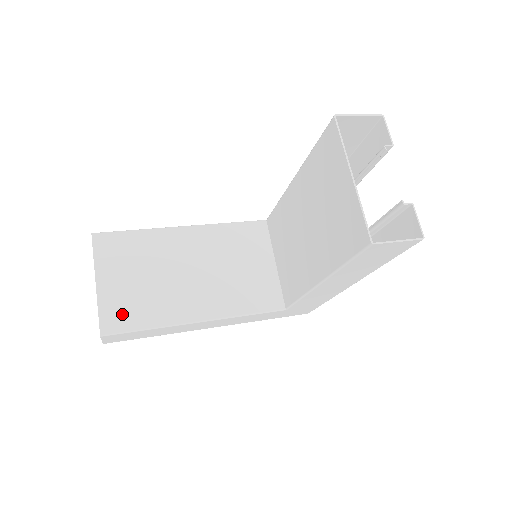
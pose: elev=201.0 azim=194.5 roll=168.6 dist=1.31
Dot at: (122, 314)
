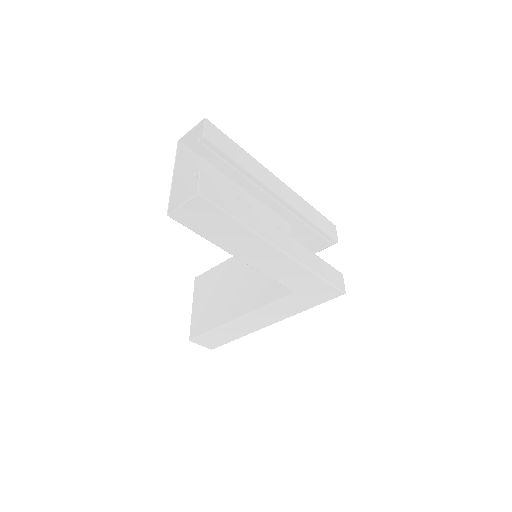
Dot at: (200, 324)
